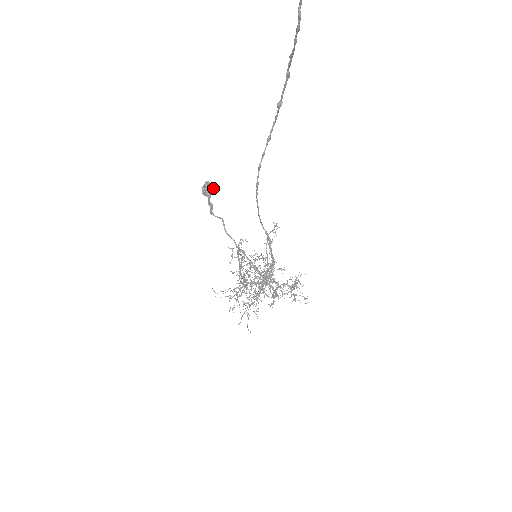
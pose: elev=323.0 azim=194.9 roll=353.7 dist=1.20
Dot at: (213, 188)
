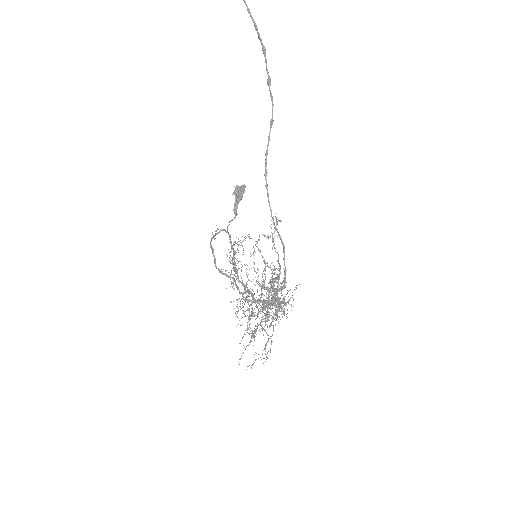
Dot at: (241, 188)
